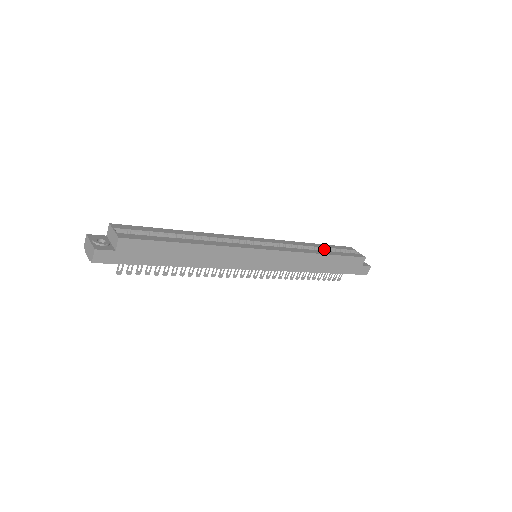
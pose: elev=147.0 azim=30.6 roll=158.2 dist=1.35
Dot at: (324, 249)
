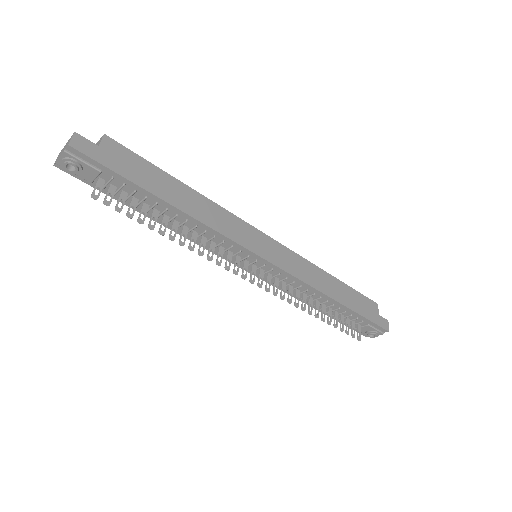
Dot at: occluded
